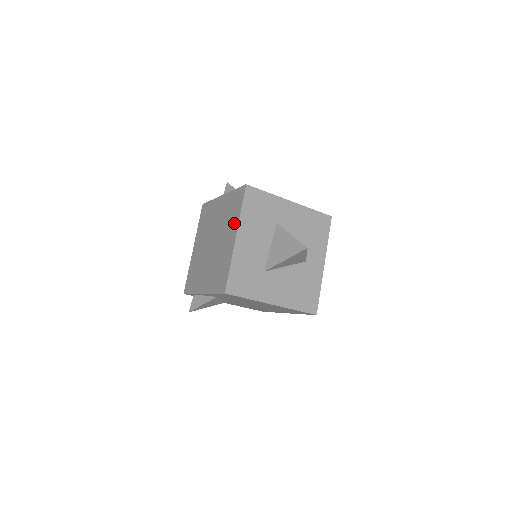
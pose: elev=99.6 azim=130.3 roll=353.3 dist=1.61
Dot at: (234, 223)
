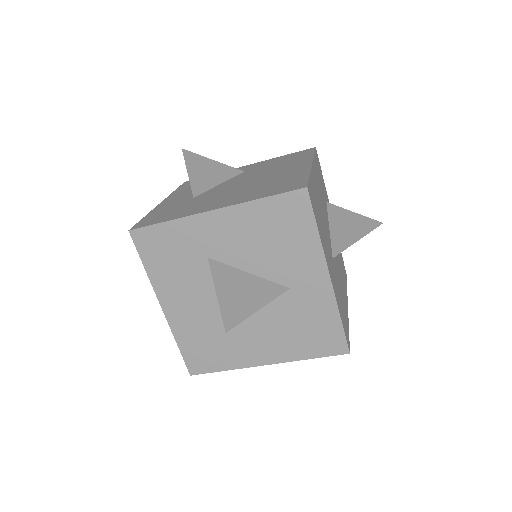
Dot at: occluded
